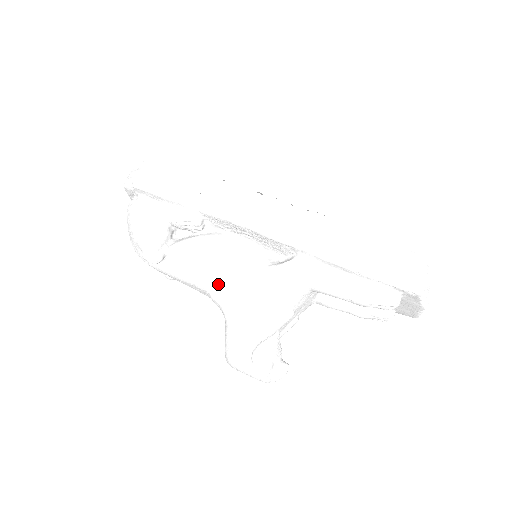
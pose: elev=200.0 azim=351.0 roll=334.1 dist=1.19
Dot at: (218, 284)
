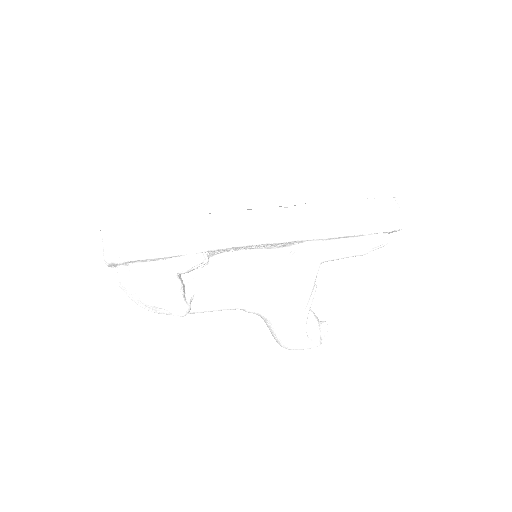
Dot at: (251, 299)
